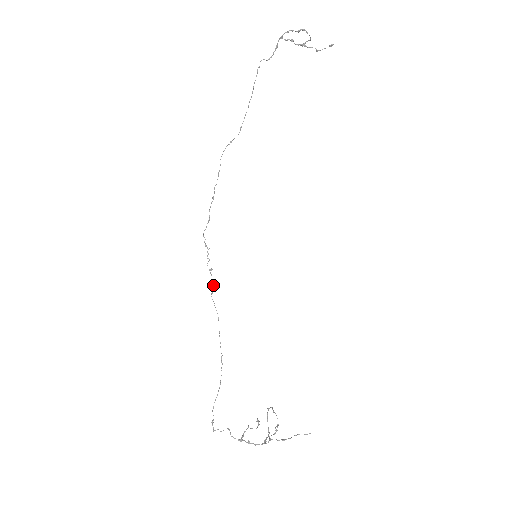
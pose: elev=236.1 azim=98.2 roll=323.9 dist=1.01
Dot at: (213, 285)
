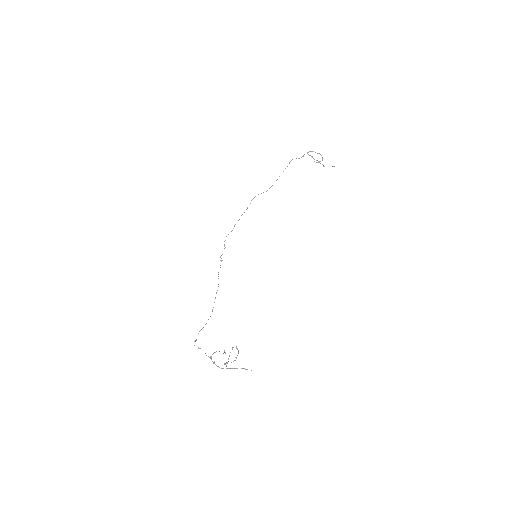
Dot at: occluded
